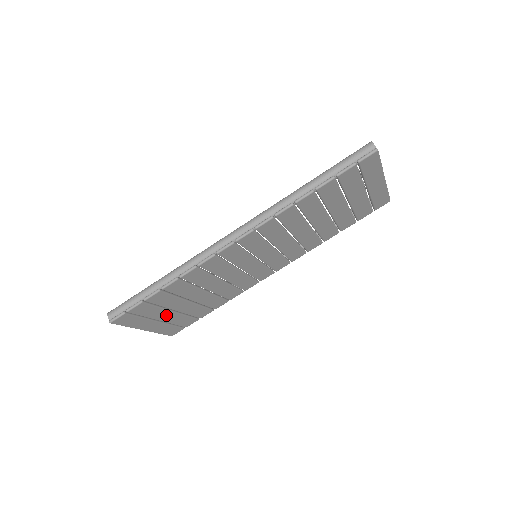
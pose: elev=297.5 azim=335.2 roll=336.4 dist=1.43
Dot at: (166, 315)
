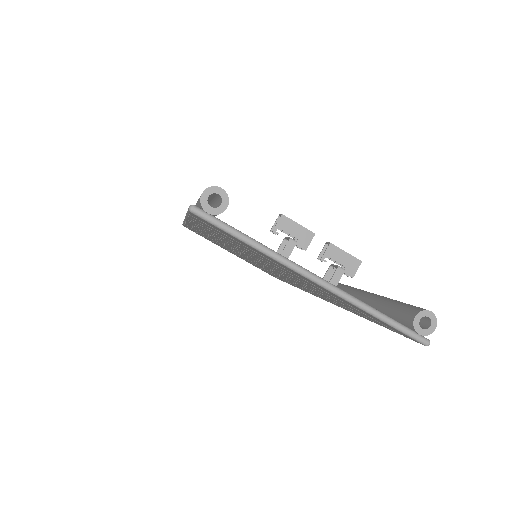
Dot at: occluded
